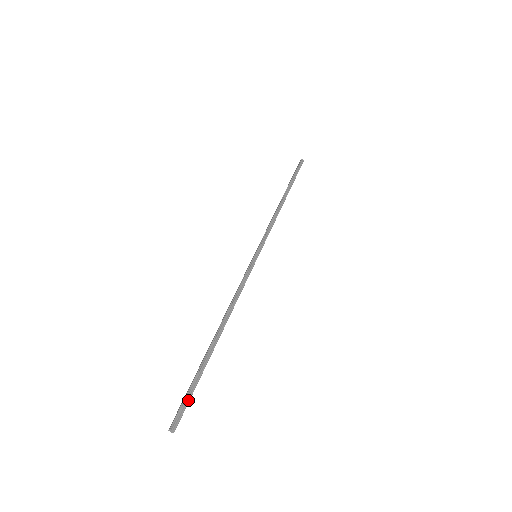
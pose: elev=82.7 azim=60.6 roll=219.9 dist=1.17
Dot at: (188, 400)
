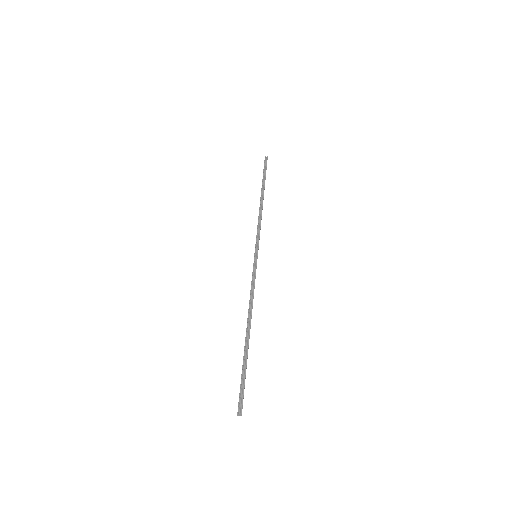
Dot at: (243, 388)
